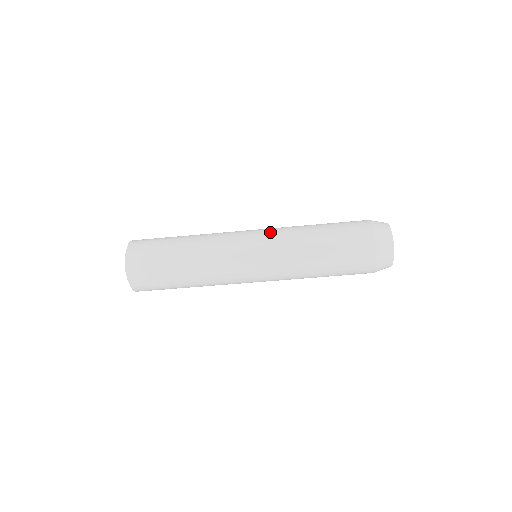
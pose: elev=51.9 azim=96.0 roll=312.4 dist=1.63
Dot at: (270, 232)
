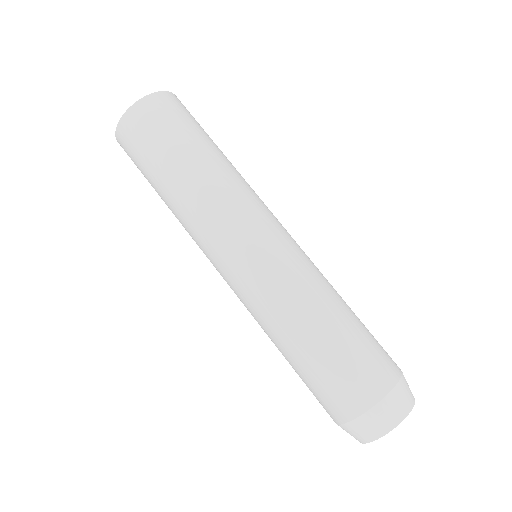
Dot at: occluded
